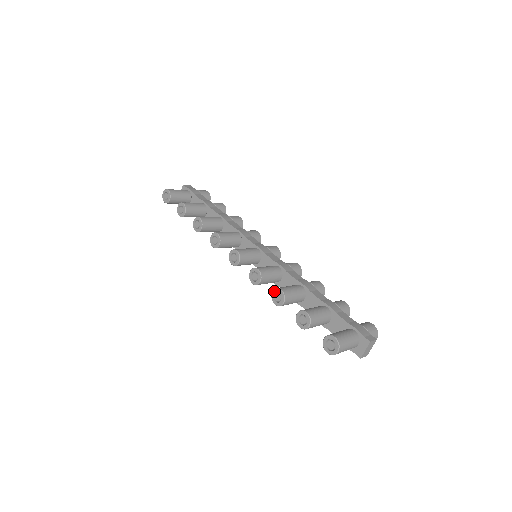
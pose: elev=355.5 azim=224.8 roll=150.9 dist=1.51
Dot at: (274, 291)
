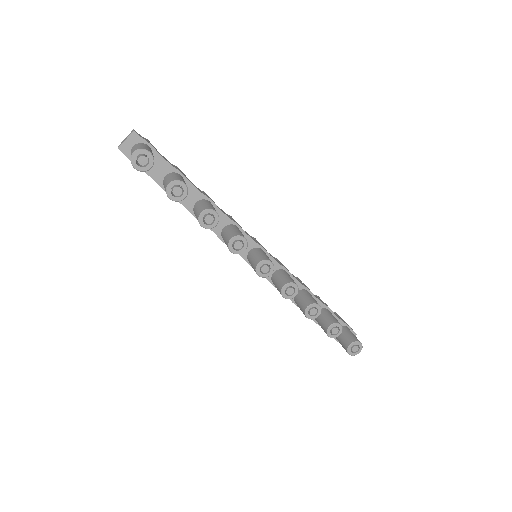
Dot at: (311, 306)
